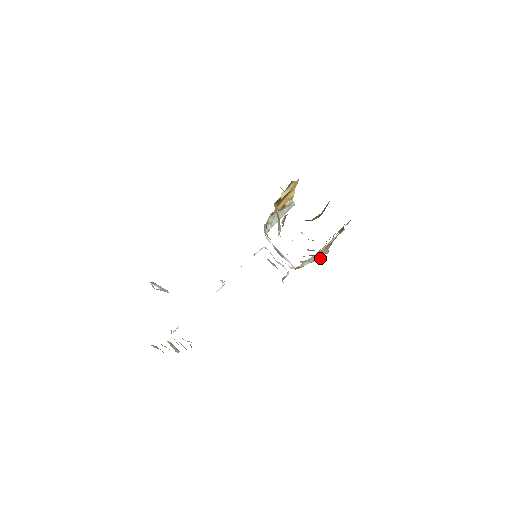
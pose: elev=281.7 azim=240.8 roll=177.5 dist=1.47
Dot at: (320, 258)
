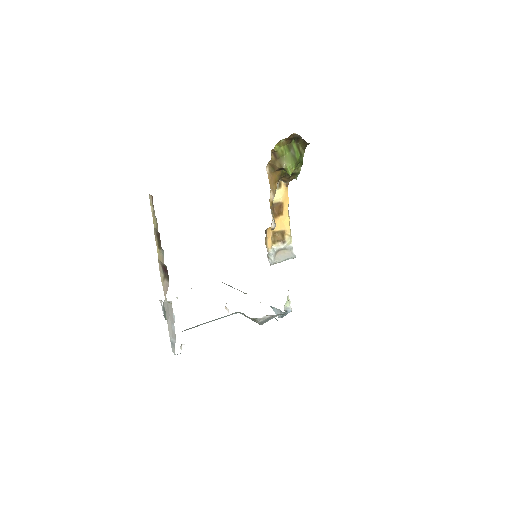
Dot at: occluded
